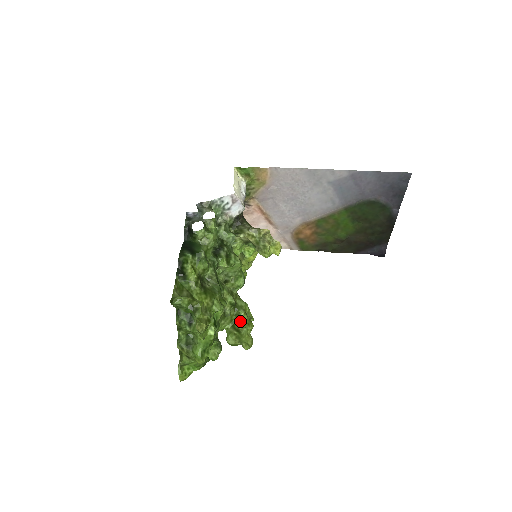
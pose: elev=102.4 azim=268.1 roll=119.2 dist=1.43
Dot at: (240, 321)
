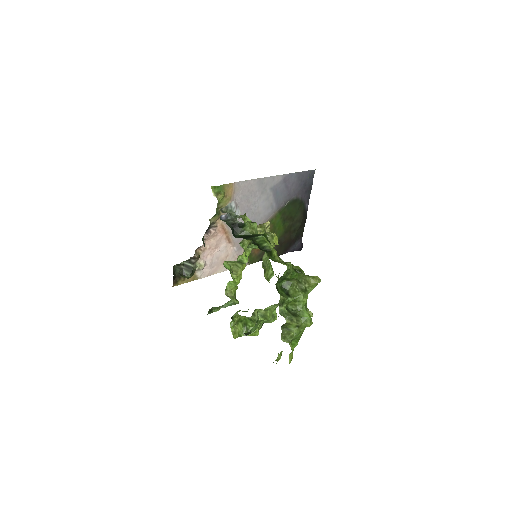
Dot at: occluded
